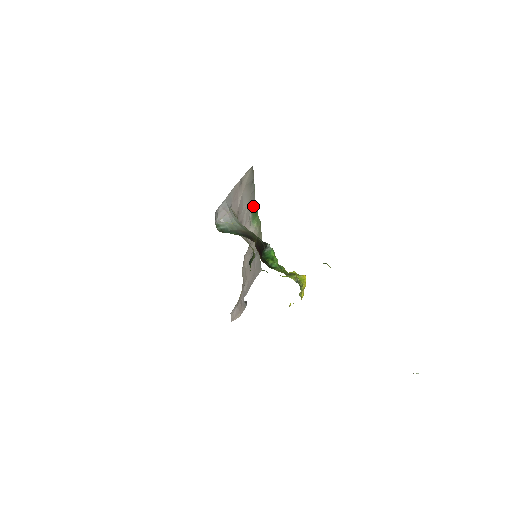
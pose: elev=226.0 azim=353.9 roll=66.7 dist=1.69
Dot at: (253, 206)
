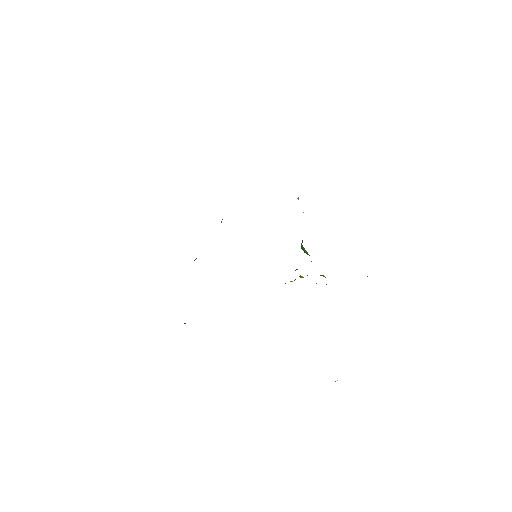
Dot at: occluded
